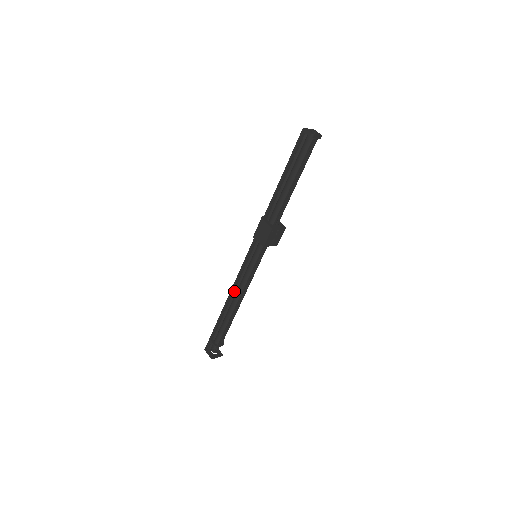
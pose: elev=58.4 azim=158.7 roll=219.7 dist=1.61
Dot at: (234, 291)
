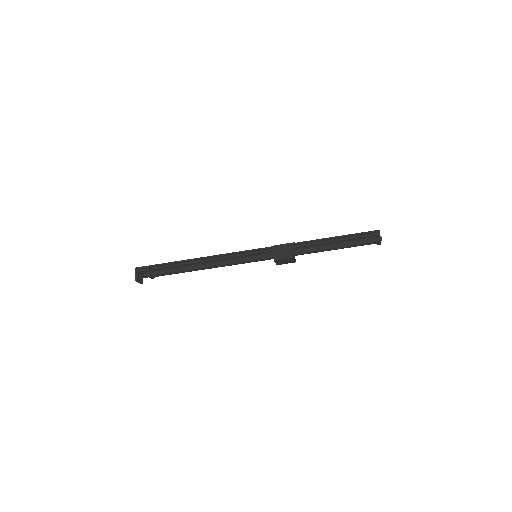
Dot at: (211, 258)
